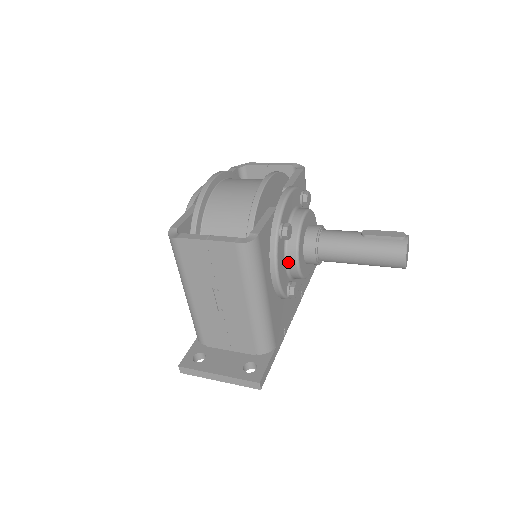
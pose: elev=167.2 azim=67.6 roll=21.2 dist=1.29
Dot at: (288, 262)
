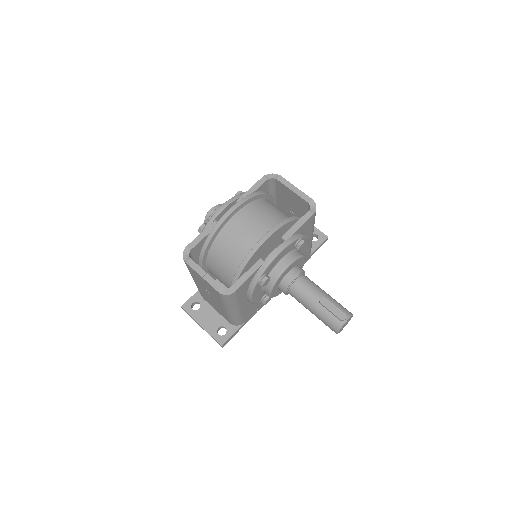
Dot at: (264, 291)
